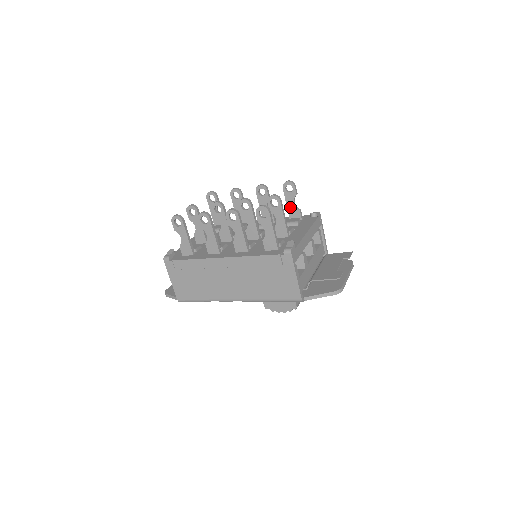
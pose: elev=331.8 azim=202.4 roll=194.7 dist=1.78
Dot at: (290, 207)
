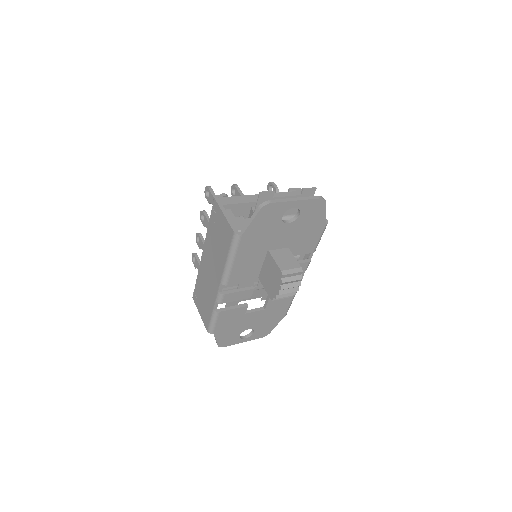
Dot at: occluded
